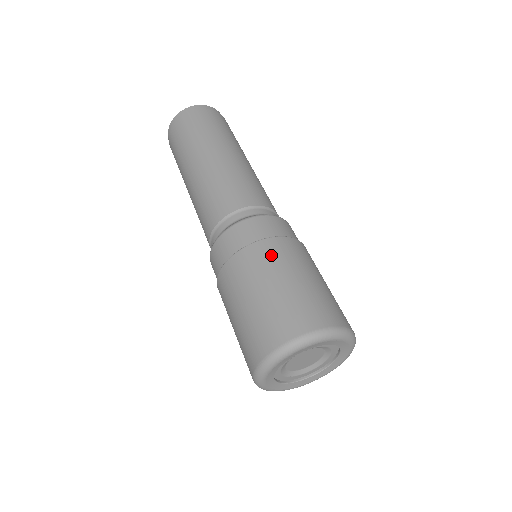
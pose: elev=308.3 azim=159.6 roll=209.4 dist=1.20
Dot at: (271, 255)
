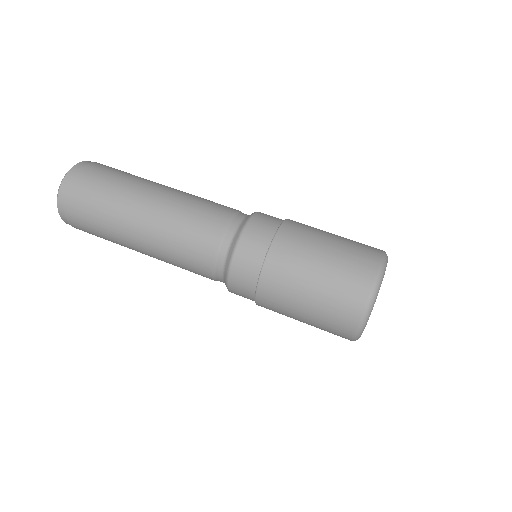
Dot at: occluded
